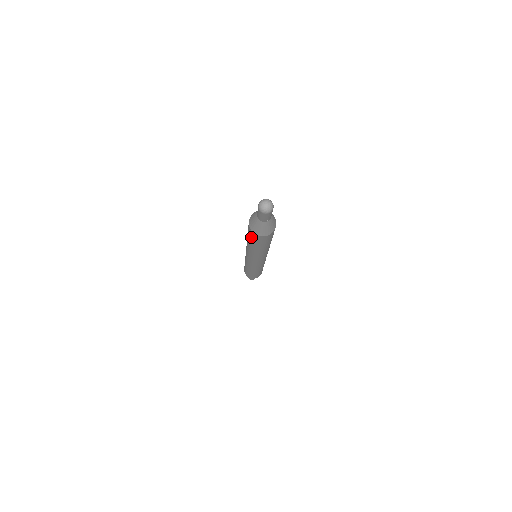
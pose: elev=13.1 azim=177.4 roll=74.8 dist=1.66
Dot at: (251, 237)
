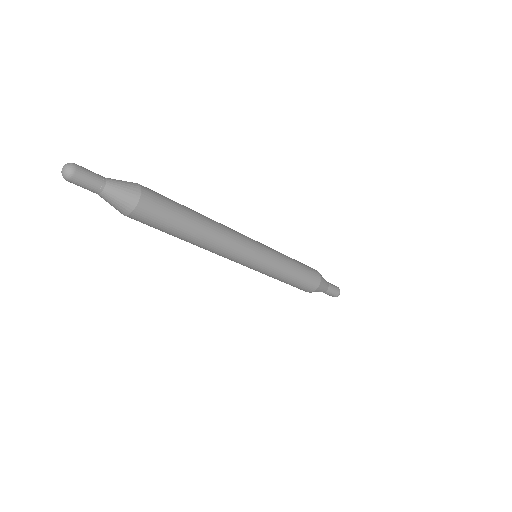
Dot at: (150, 225)
